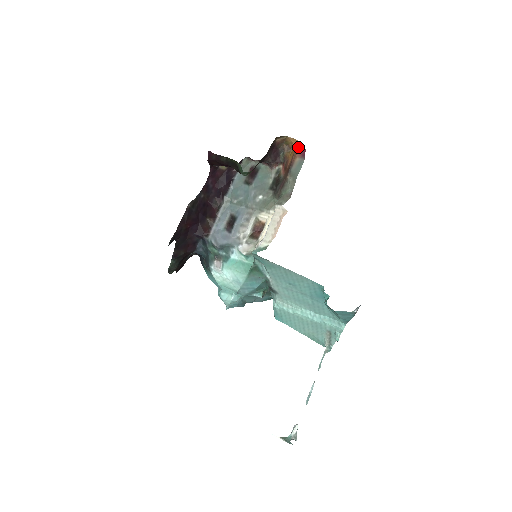
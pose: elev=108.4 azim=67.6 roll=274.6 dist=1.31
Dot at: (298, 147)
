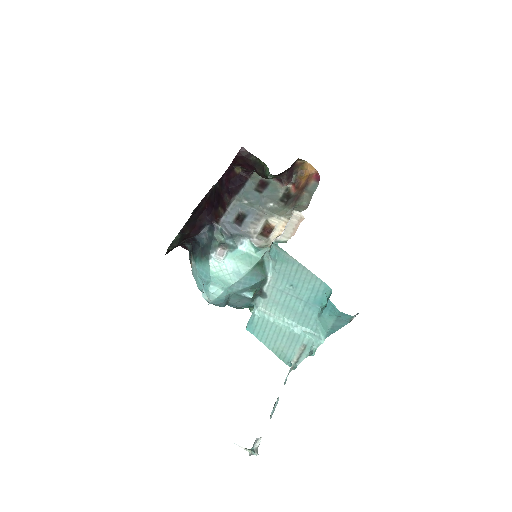
Dot at: (313, 173)
